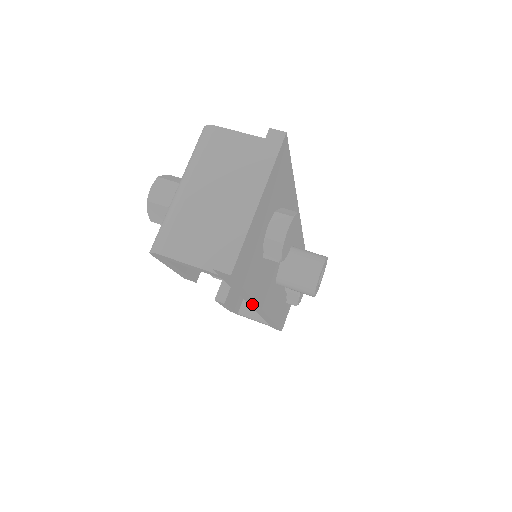
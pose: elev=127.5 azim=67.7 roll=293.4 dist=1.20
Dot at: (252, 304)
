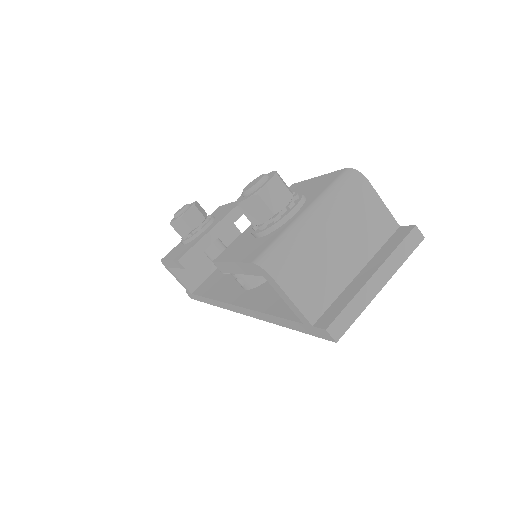
Dot at: (252, 313)
